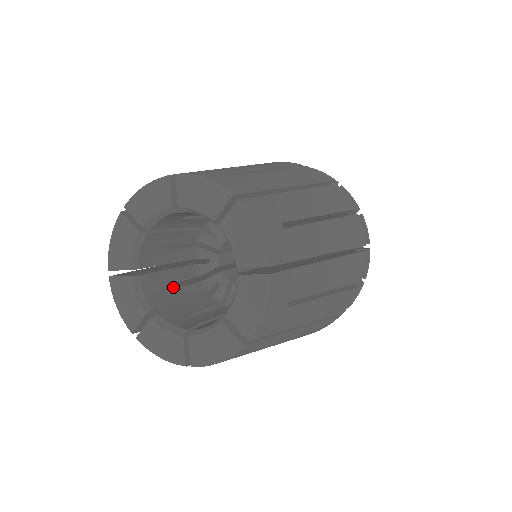
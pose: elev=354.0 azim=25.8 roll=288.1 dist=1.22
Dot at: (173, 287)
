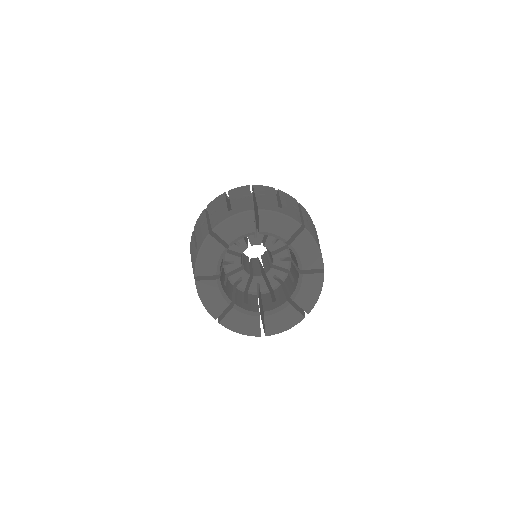
Dot at: occluded
